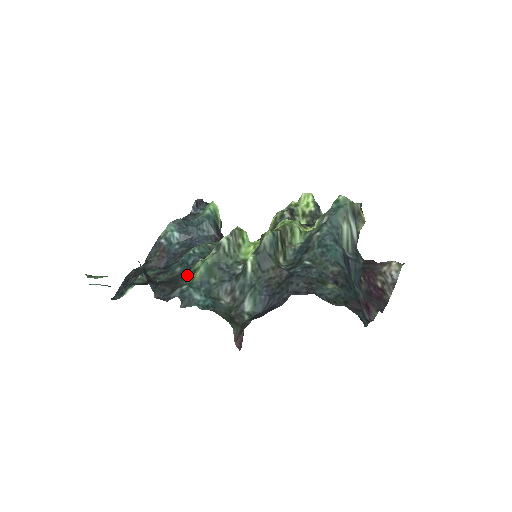
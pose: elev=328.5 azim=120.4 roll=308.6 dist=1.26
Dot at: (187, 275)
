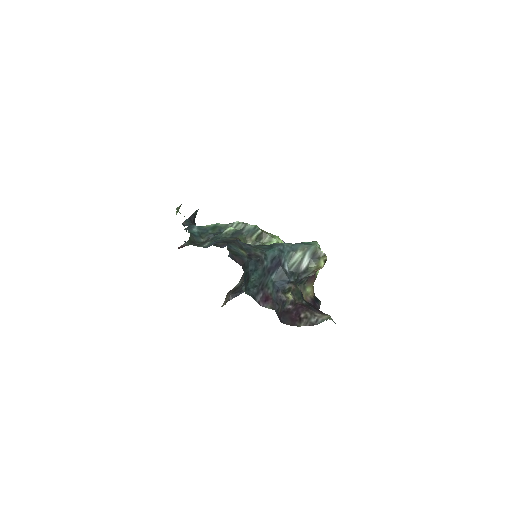
Dot at: occluded
